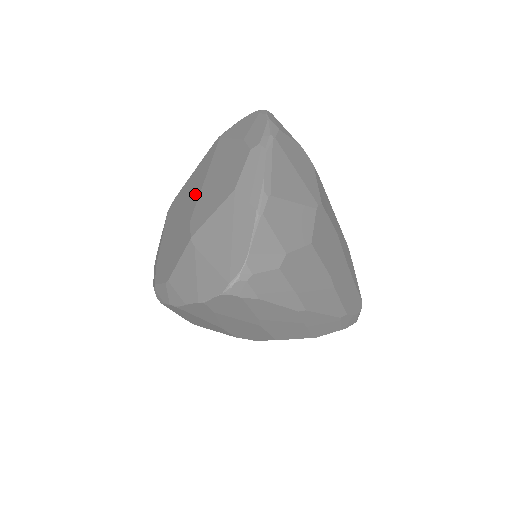
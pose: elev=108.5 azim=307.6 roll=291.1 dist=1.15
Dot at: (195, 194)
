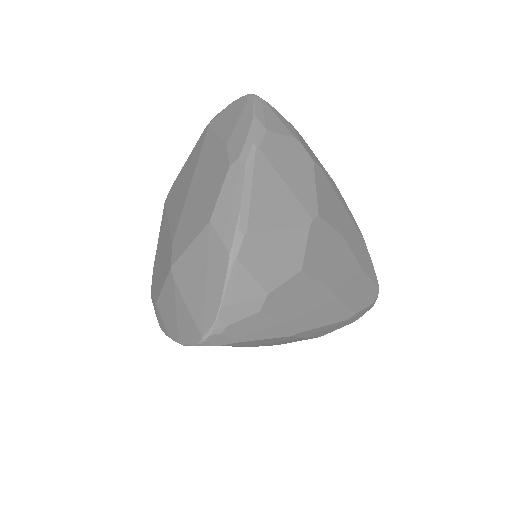
Dot at: (181, 202)
